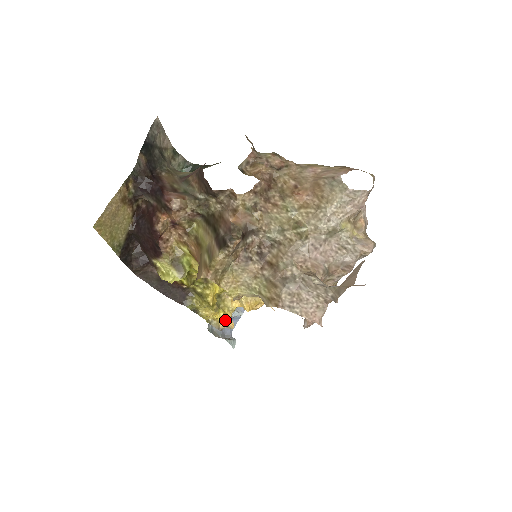
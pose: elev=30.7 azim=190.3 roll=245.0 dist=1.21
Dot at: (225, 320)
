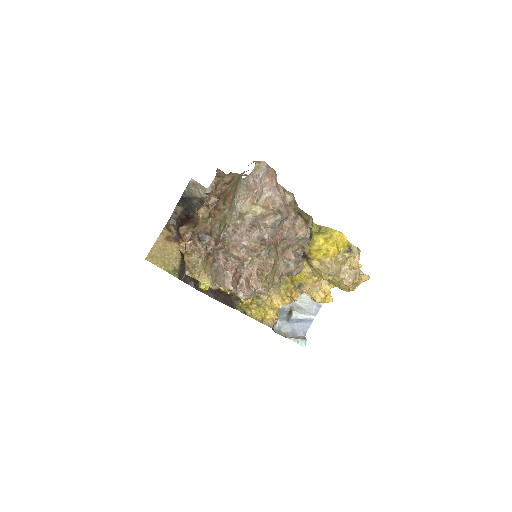
Dot at: (263, 316)
